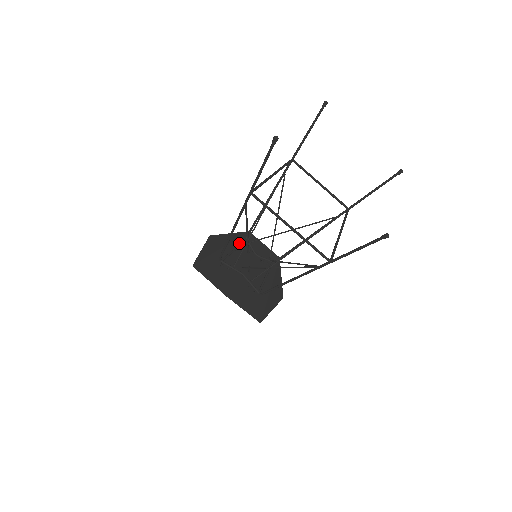
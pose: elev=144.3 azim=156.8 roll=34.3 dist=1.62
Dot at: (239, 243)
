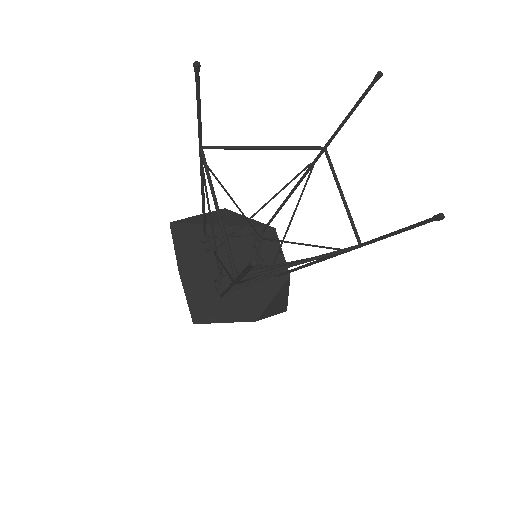
Dot at: (249, 232)
